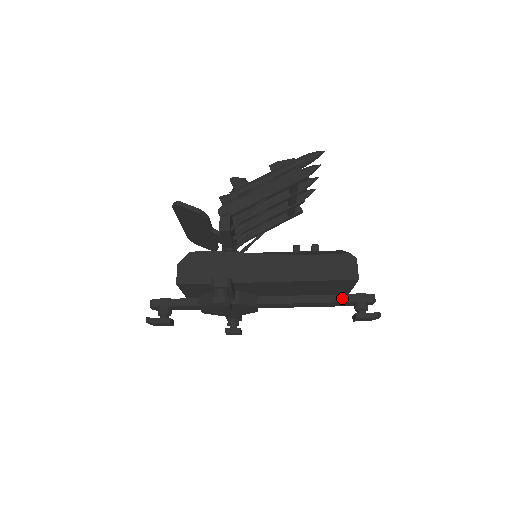
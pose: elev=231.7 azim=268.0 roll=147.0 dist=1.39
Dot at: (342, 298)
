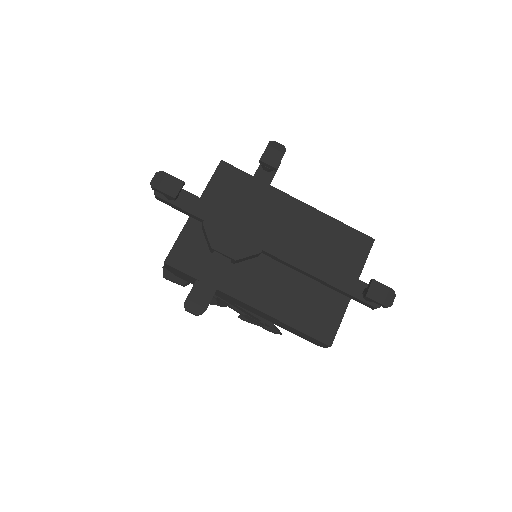
Dot at: (352, 277)
